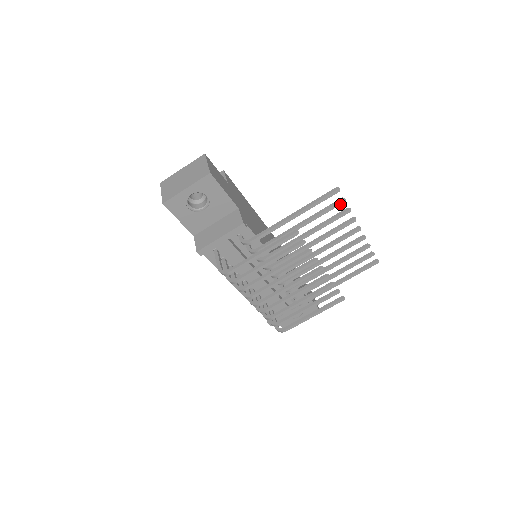
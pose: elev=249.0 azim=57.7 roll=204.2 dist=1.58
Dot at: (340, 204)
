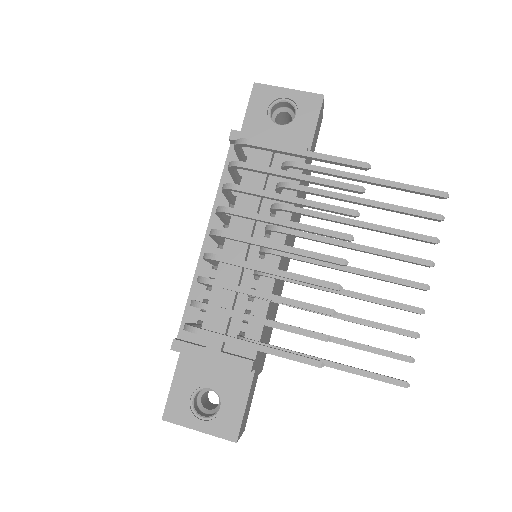
Dot at: (433, 218)
